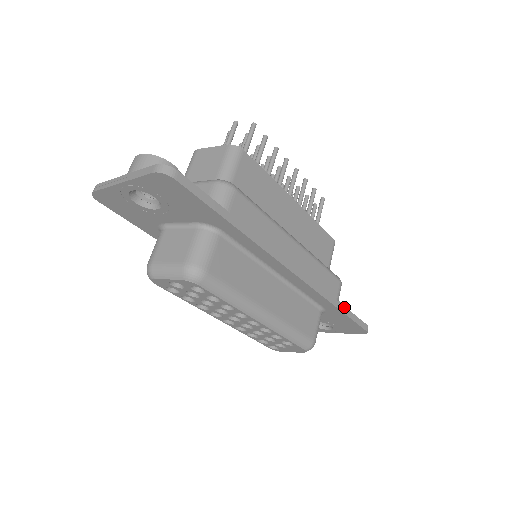
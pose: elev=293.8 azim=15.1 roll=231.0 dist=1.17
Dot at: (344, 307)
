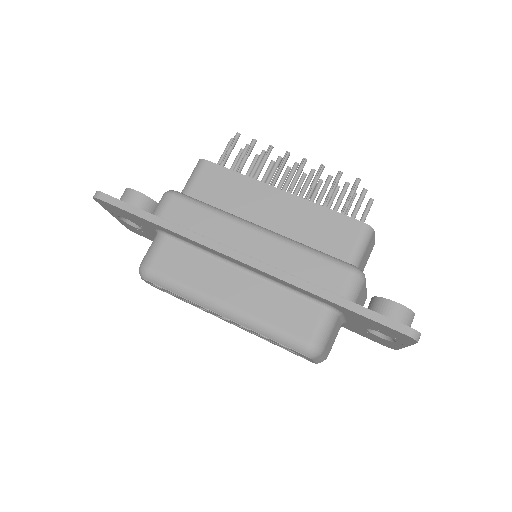
Dot at: (345, 300)
